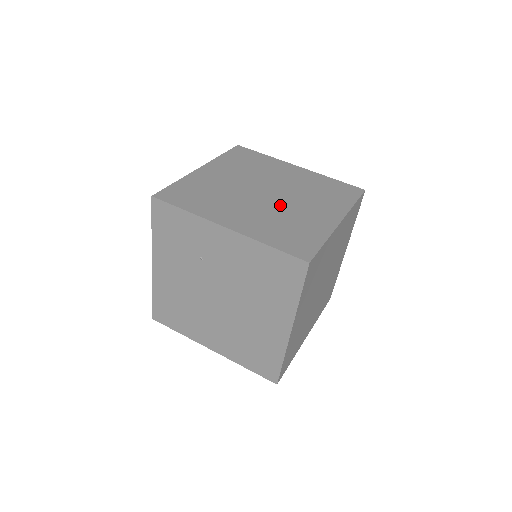
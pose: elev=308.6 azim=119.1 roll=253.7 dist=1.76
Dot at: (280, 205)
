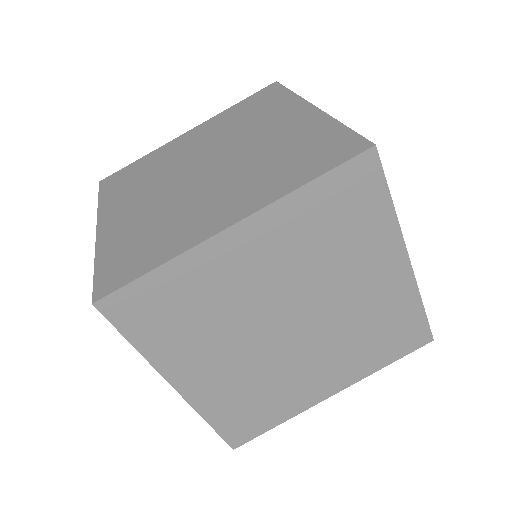
Dot at: (191, 190)
